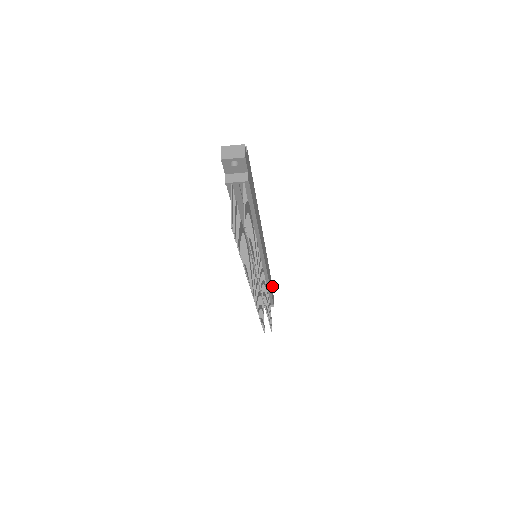
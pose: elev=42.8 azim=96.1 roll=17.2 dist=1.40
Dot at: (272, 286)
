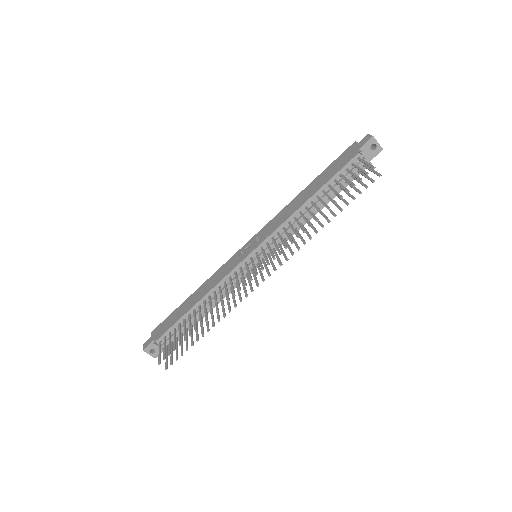
Dot at: occluded
